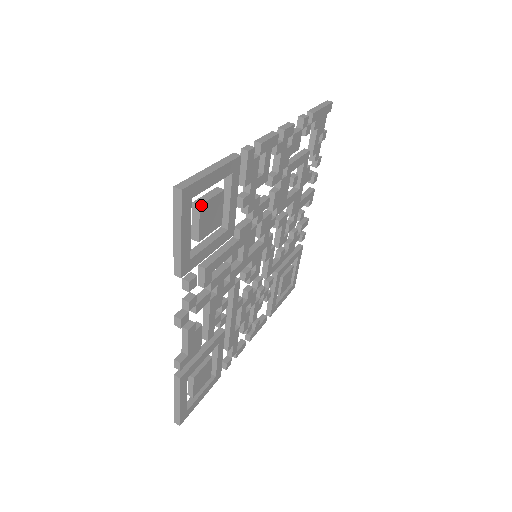
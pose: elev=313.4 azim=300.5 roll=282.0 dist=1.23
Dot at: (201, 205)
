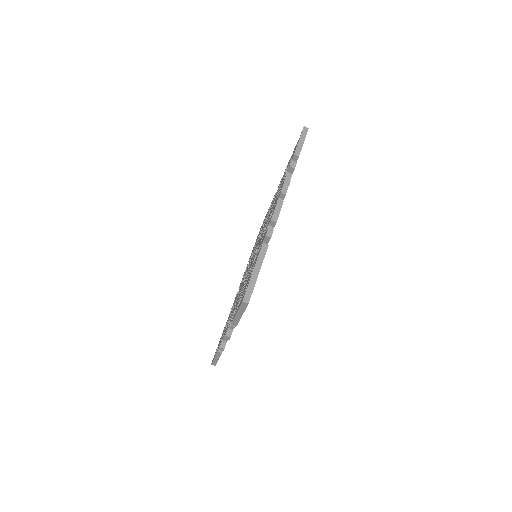
Dot at: occluded
